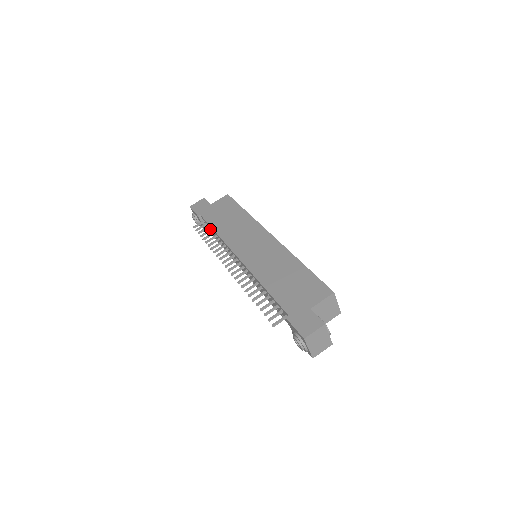
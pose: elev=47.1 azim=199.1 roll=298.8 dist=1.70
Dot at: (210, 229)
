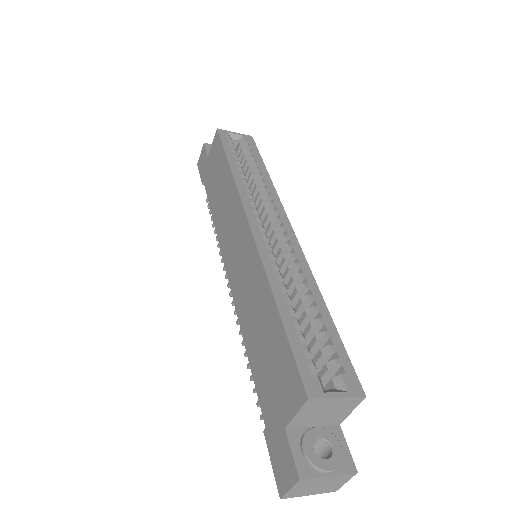
Dot at: occluded
